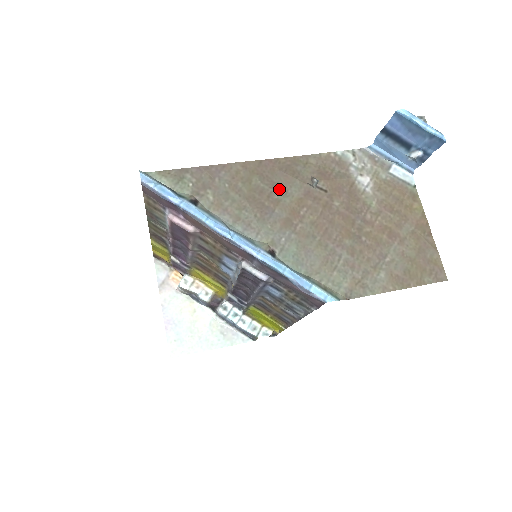
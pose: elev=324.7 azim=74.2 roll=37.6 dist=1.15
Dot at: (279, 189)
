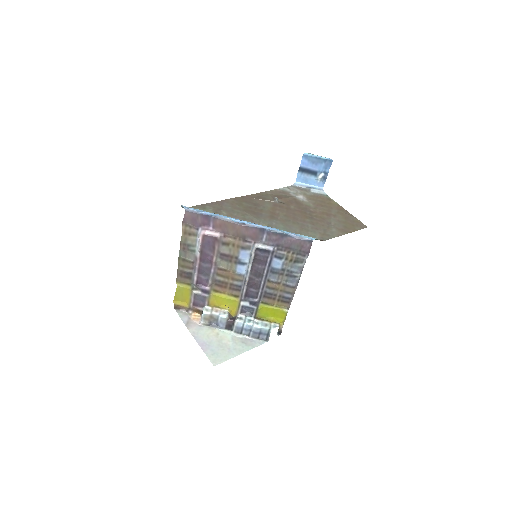
Dot at: (259, 206)
